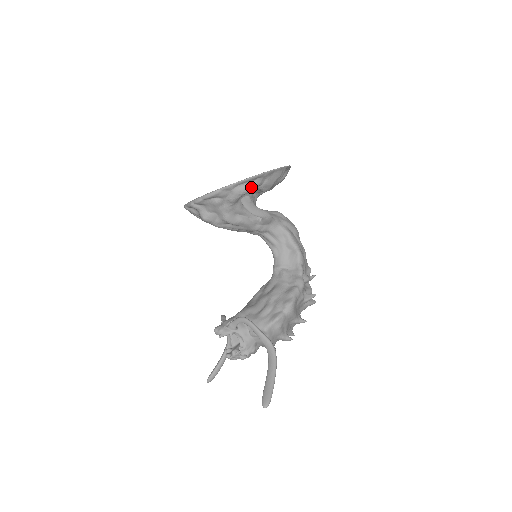
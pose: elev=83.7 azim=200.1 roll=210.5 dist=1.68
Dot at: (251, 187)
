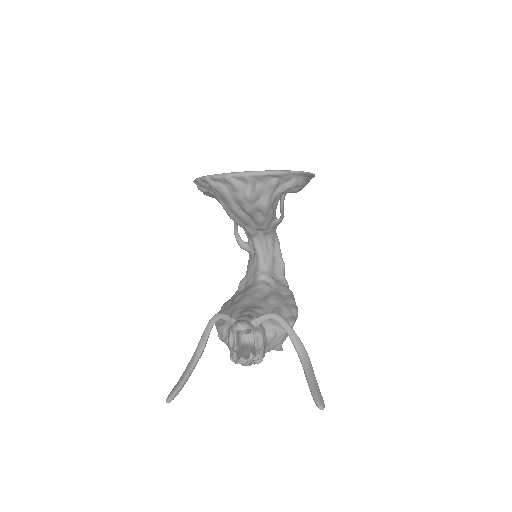
Dot at: (305, 182)
